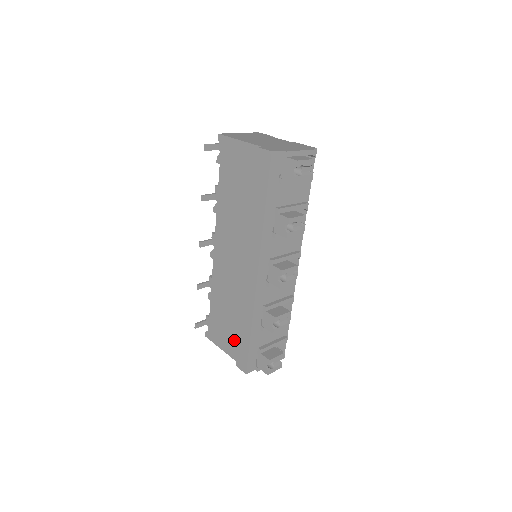
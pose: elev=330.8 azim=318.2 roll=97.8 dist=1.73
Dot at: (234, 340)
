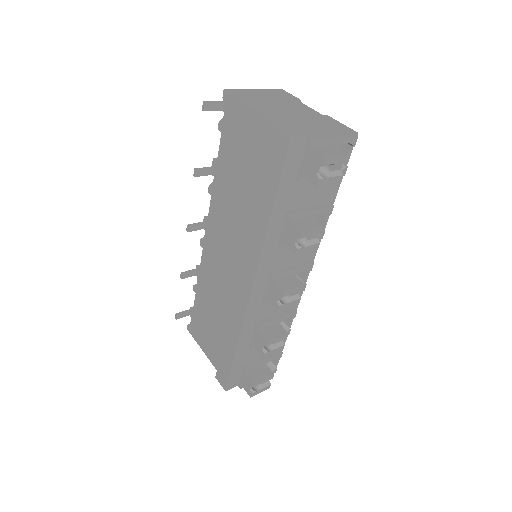
Dot at: (217, 348)
